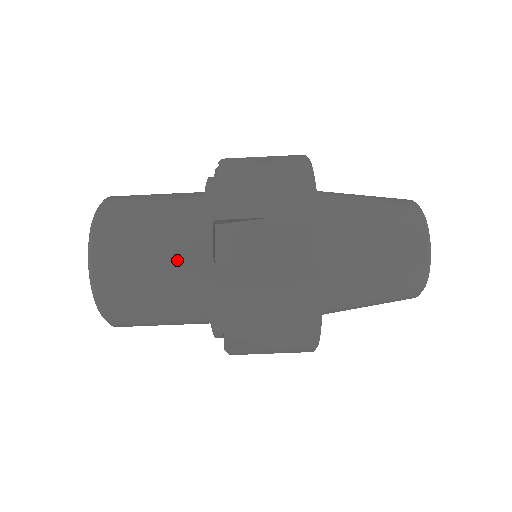
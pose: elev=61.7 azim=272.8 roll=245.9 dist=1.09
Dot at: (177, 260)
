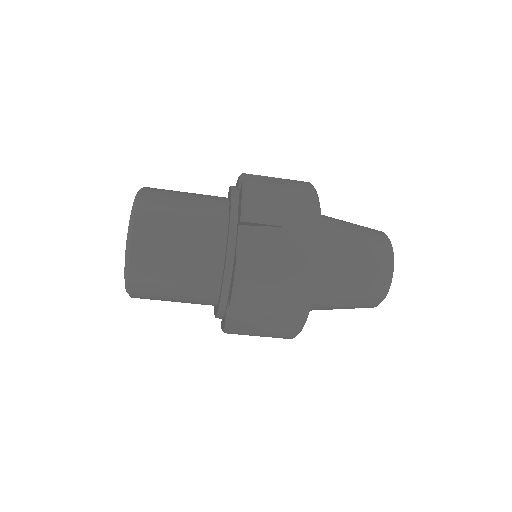
Dot at: (202, 248)
